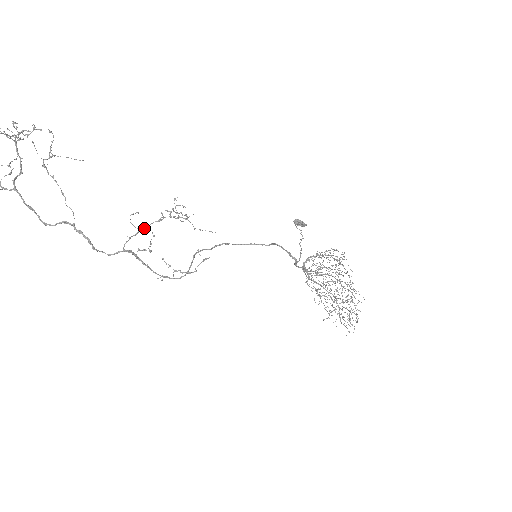
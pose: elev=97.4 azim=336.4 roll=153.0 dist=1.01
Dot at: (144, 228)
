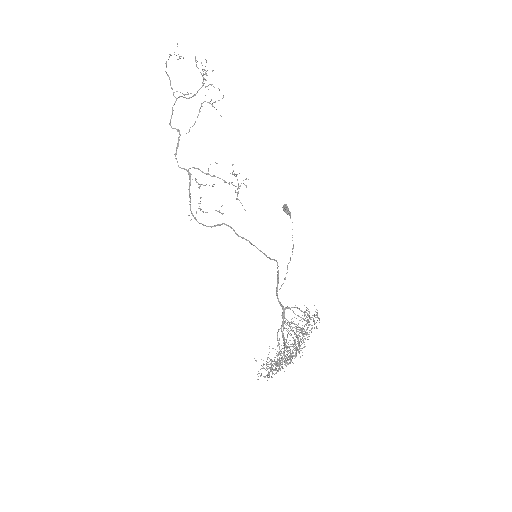
Dot at: (212, 176)
